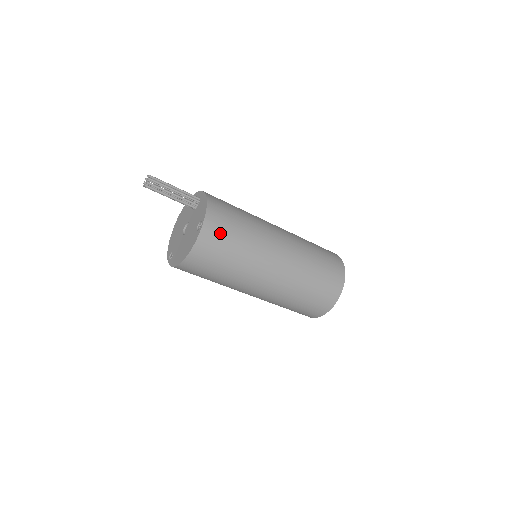
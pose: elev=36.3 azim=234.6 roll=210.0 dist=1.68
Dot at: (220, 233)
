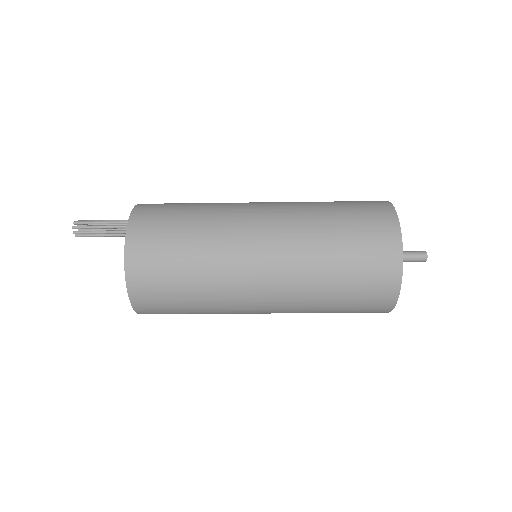
Dot at: (157, 221)
